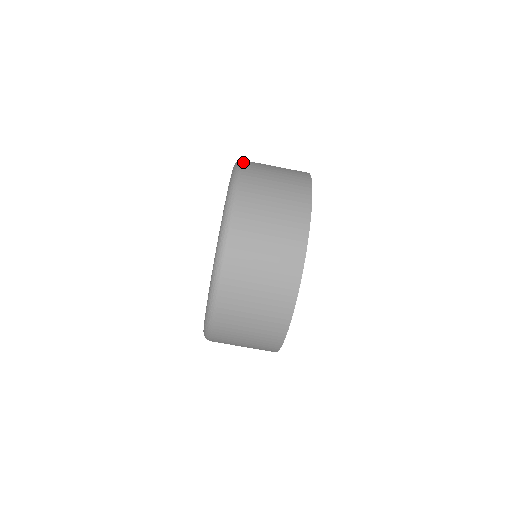
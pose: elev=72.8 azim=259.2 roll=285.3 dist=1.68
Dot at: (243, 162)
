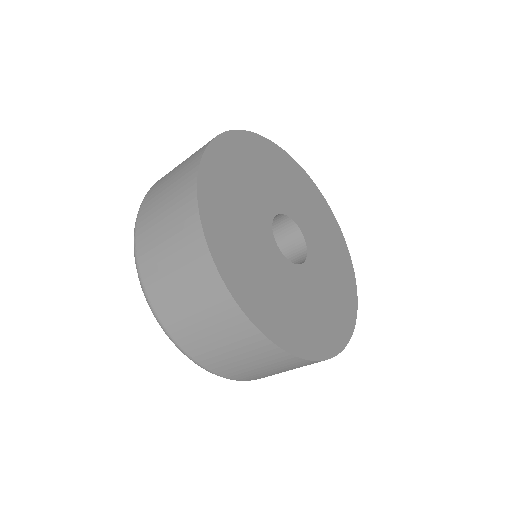
Dot at: (154, 184)
